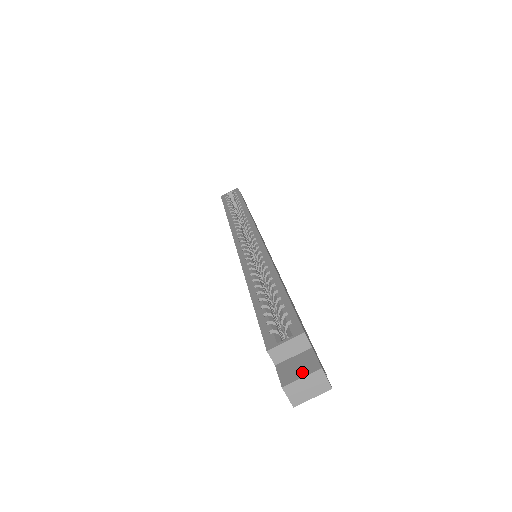
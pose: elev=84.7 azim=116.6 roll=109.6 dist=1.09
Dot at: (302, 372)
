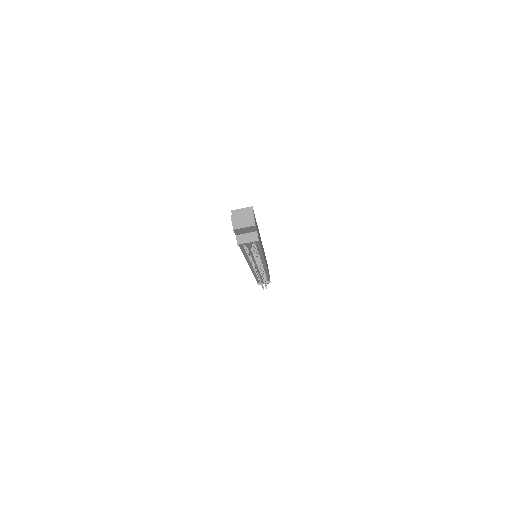
Dot at: (243, 214)
